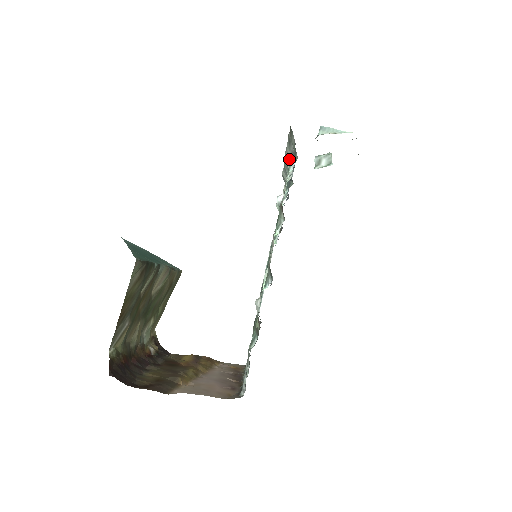
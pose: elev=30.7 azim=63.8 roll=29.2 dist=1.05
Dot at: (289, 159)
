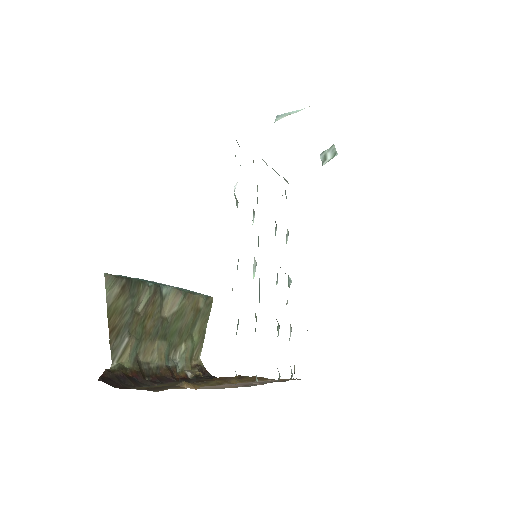
Dot at: occluded
